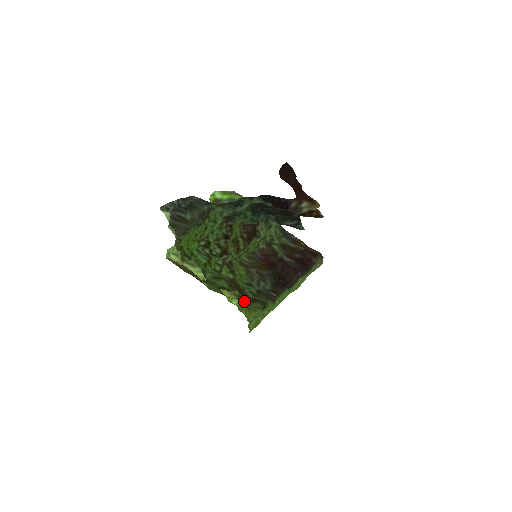
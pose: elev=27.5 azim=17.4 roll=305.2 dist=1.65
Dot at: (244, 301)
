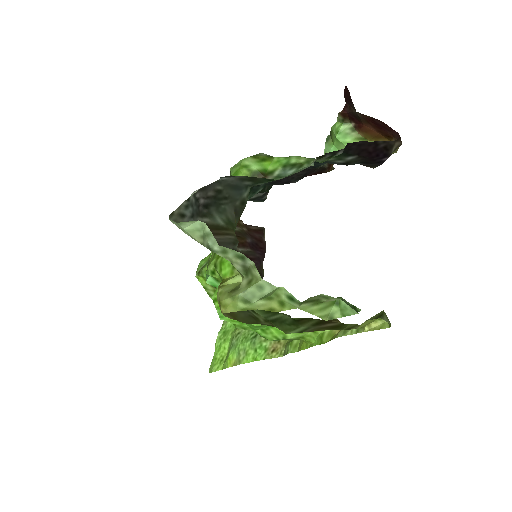
Dot at: occluded
